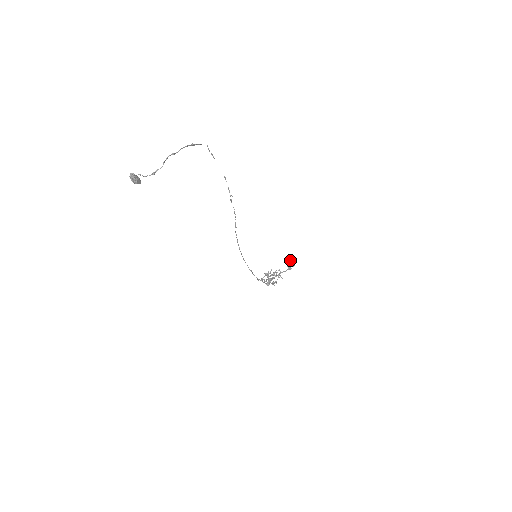
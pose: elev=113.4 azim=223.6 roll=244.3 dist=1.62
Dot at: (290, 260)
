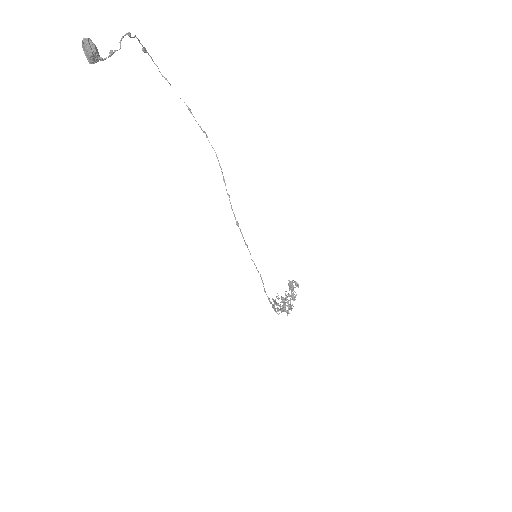
Dot at: (290, 282)
